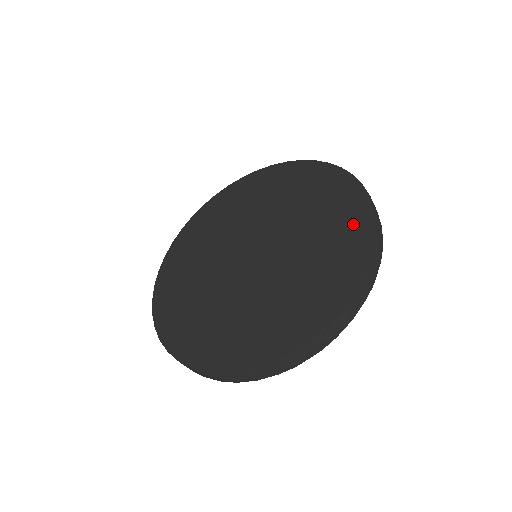
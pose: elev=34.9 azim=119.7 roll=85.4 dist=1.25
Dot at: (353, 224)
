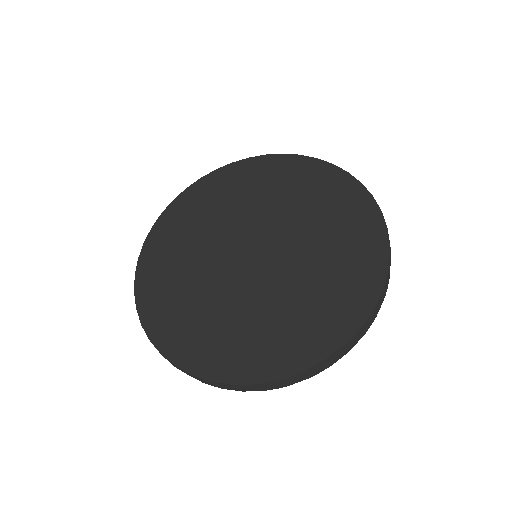
Dot at: (366, 253)
